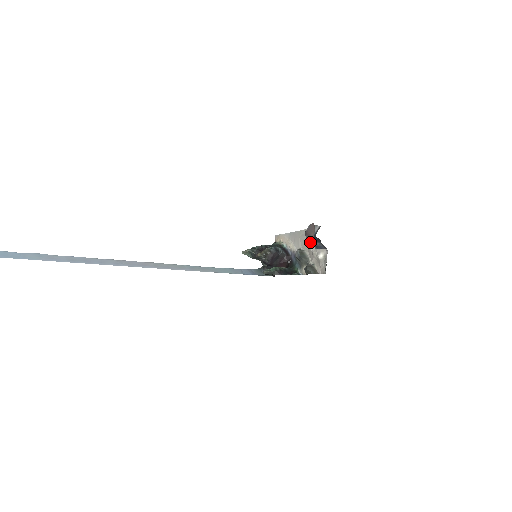
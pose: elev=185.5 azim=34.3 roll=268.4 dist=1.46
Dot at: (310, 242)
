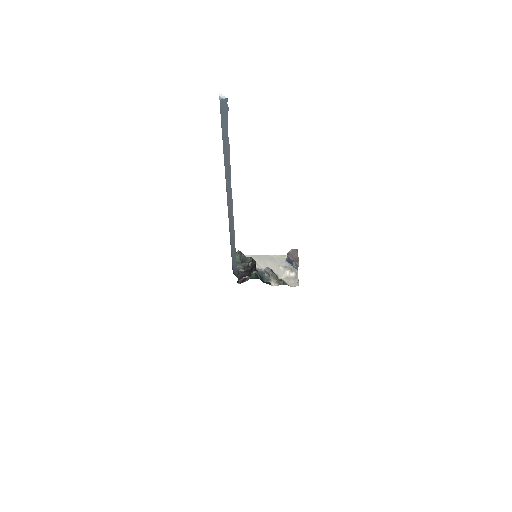
Dot at: (280, 264)
